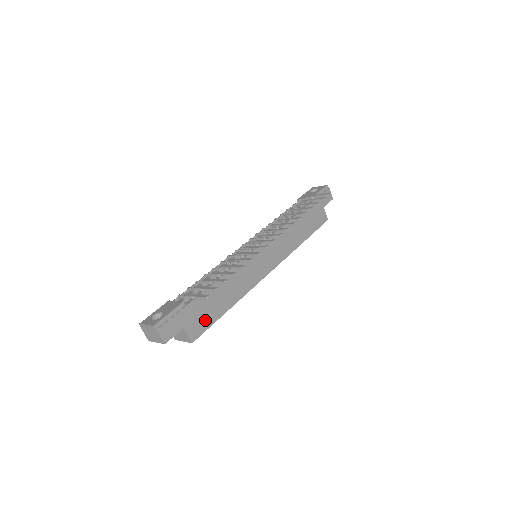
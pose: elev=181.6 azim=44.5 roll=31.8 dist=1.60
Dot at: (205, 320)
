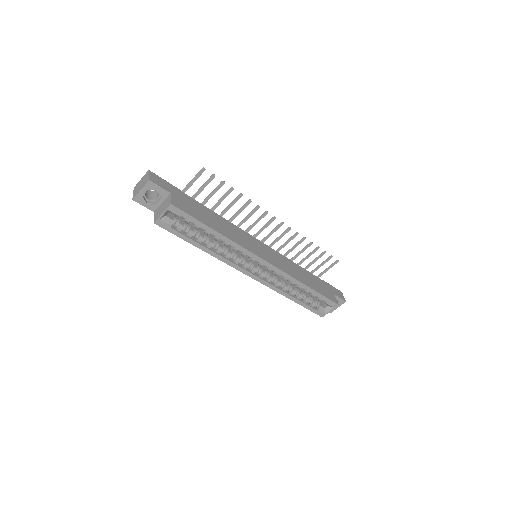
Dot at: (191, 211)
